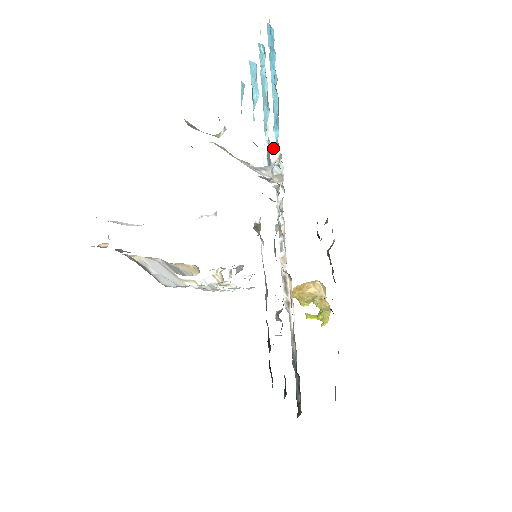
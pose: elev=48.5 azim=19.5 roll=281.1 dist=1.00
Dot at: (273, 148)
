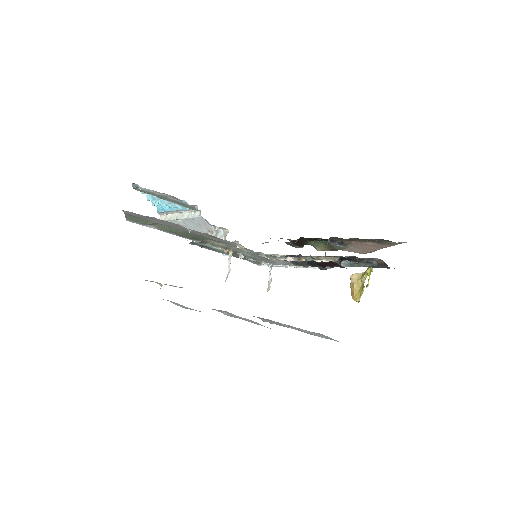
Dot at: (196, 215)
